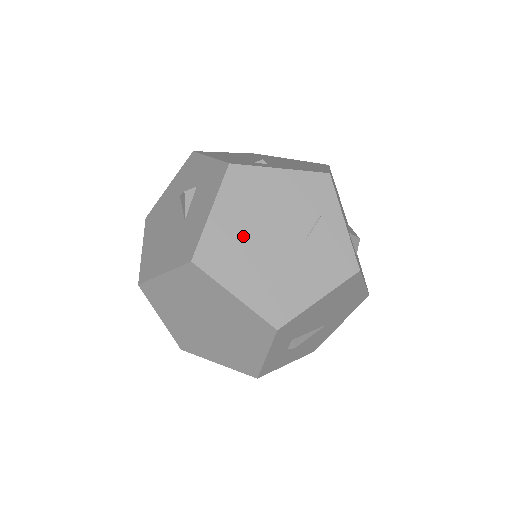
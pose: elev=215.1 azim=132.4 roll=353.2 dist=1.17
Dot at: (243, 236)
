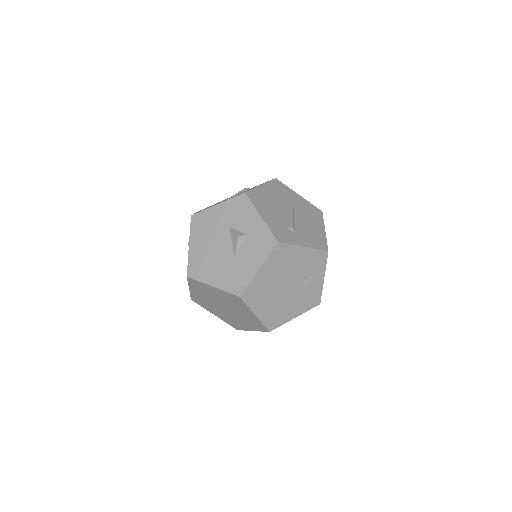
Dot at: (271, 284)
